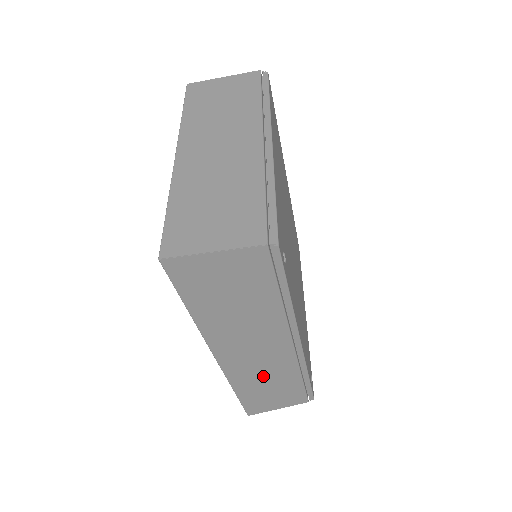
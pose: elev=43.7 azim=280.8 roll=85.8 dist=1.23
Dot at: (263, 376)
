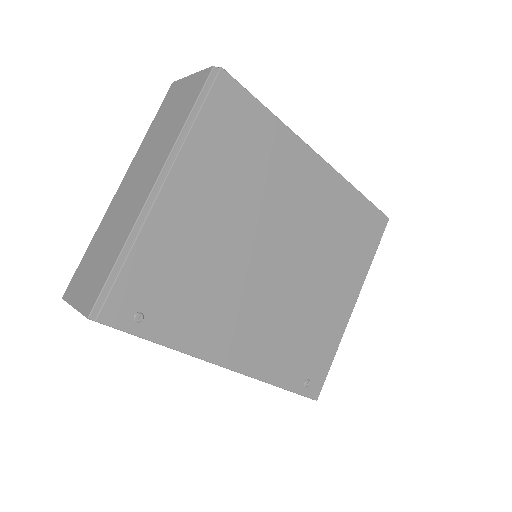
Dot at: occluded
